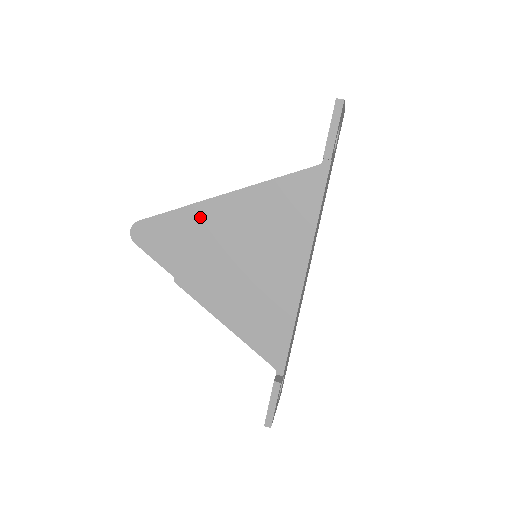
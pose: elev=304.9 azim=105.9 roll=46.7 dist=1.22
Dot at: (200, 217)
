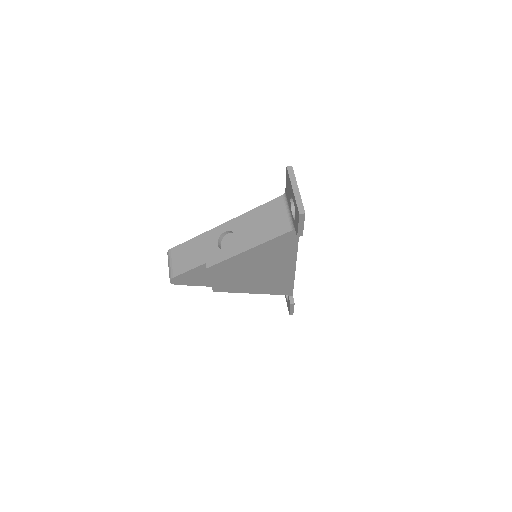
Dot at: (219, 269)
